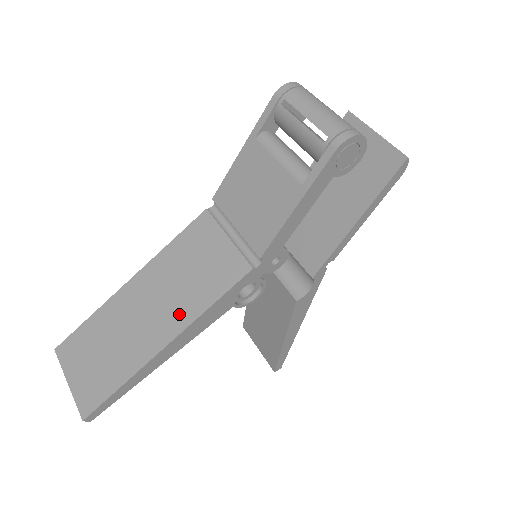
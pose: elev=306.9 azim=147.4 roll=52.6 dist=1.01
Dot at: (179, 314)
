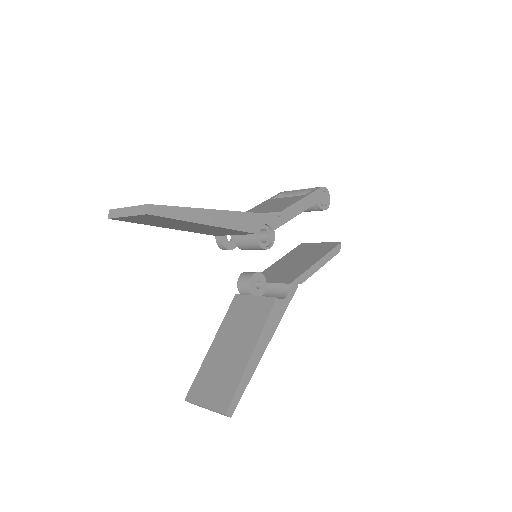
Dot at: occluded
